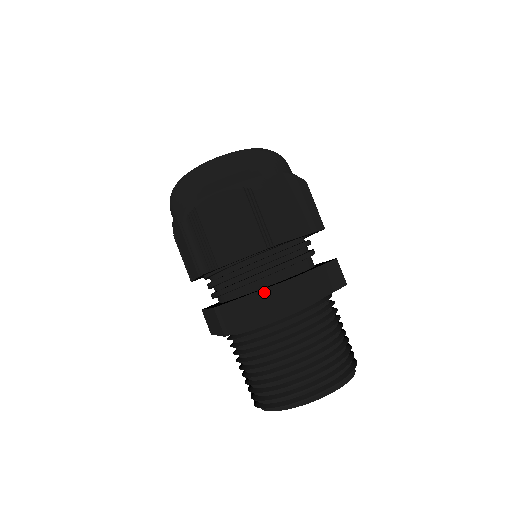
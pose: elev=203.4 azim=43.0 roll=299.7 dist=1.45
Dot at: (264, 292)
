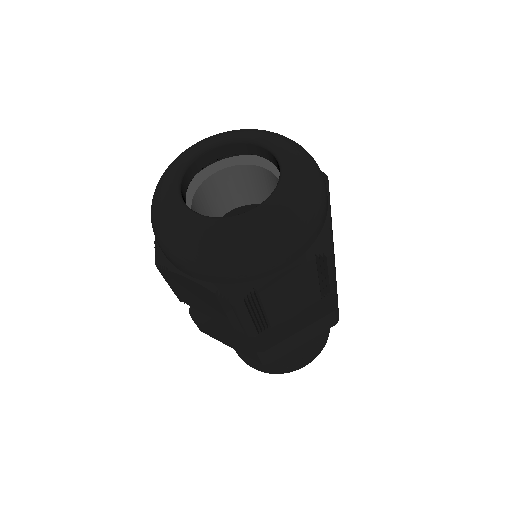
Dot at: (309, 327)
